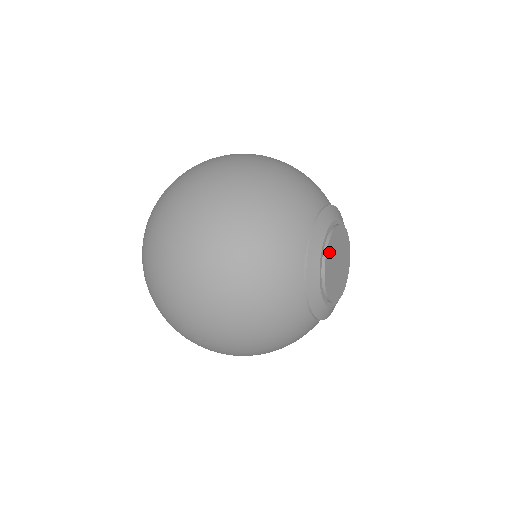
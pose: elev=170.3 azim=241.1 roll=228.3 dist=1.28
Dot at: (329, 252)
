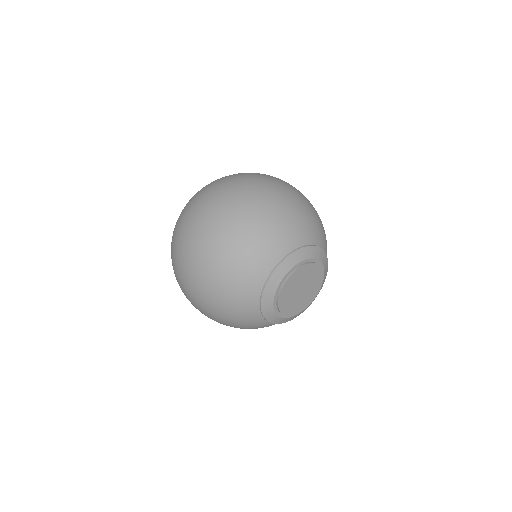
Dot at: (283, 303)
